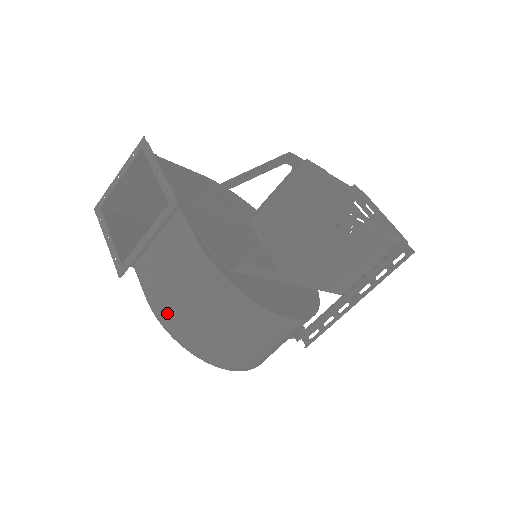
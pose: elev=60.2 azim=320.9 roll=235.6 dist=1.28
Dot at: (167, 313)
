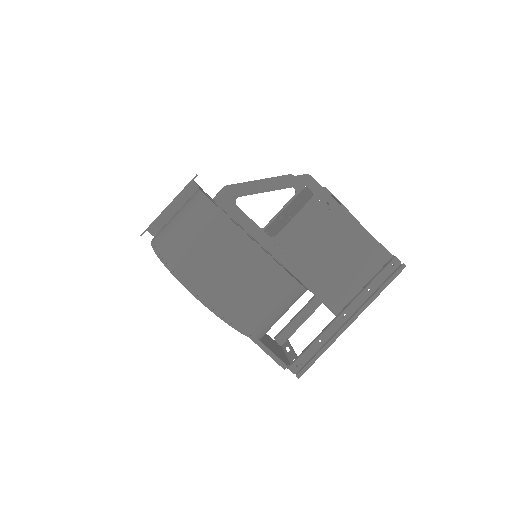
Dot at: (160, 239)
